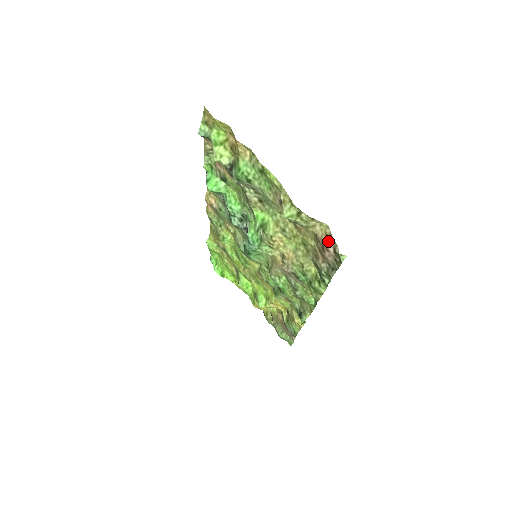
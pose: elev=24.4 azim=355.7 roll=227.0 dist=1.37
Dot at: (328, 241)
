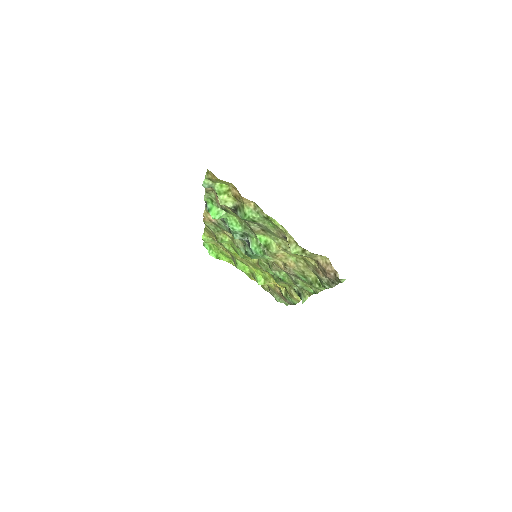
Dot at: (329, 269)
